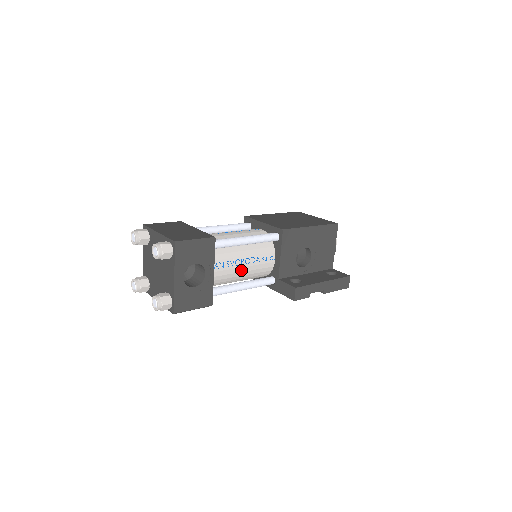
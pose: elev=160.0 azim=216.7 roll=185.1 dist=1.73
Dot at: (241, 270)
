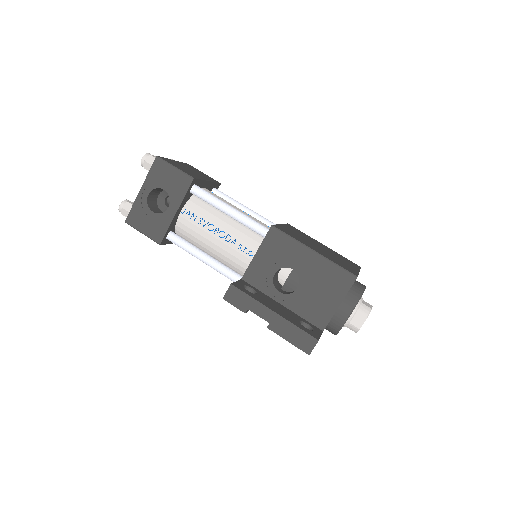
Dot at: (212, 239)
